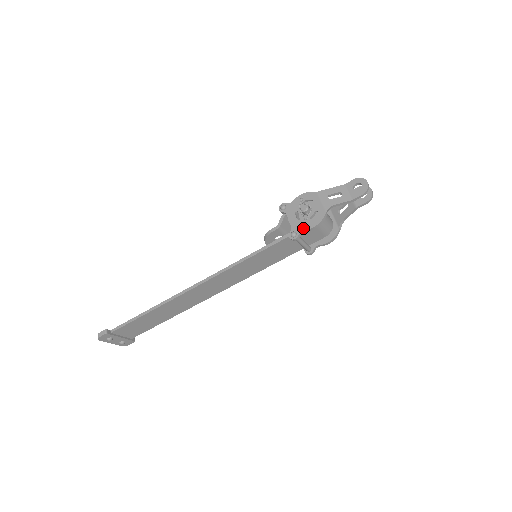
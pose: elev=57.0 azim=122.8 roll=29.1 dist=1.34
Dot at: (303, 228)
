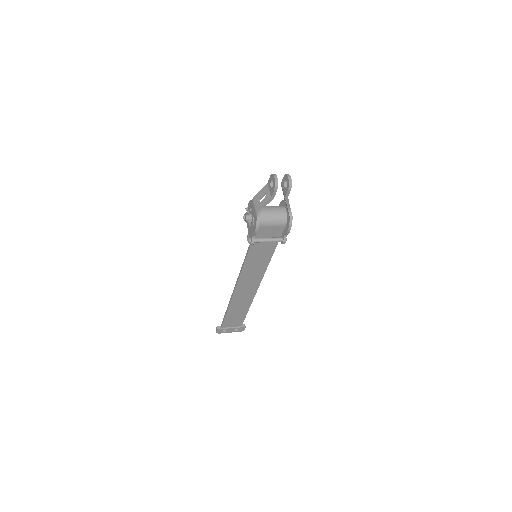
Dot at: (252, 234)
